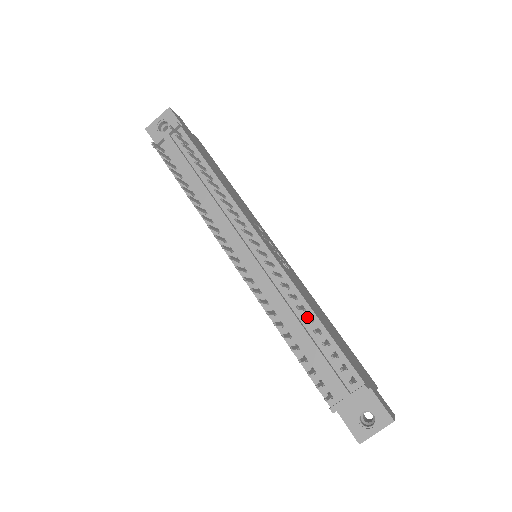
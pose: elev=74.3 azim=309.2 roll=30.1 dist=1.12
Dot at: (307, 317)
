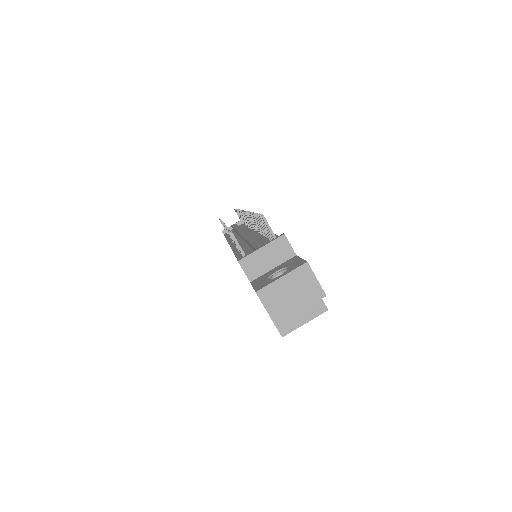
Dot at: occluded
